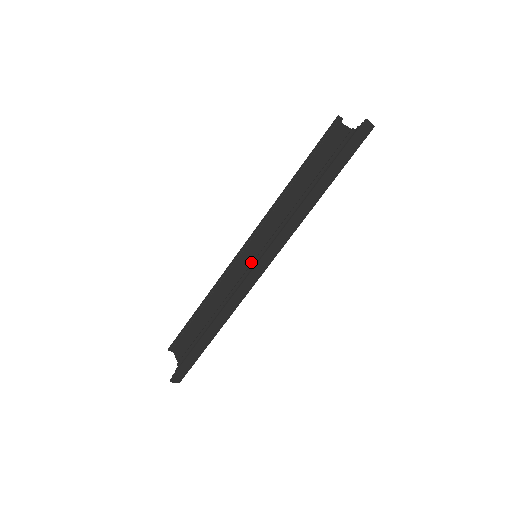
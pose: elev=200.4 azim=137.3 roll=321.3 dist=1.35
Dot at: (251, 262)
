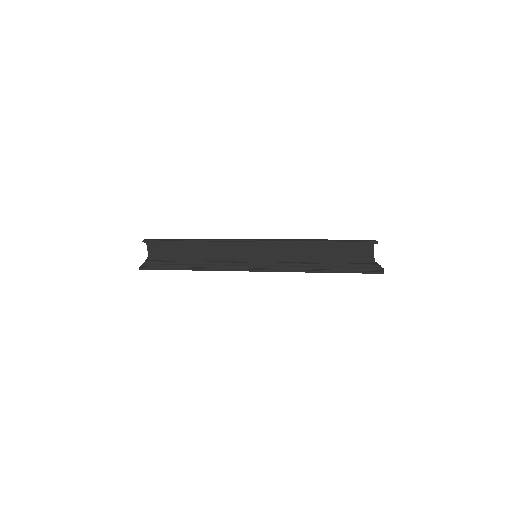
Dot at: (250, 256)
